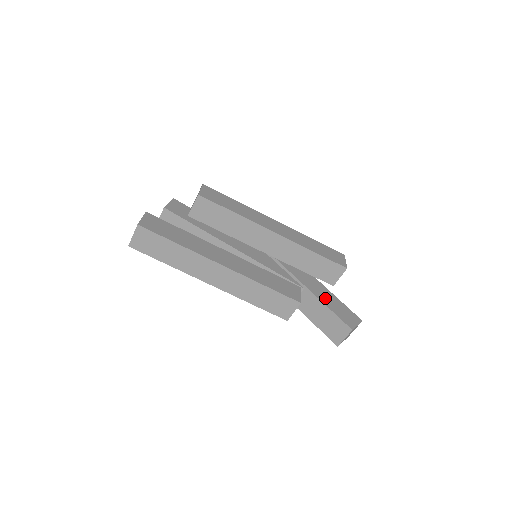
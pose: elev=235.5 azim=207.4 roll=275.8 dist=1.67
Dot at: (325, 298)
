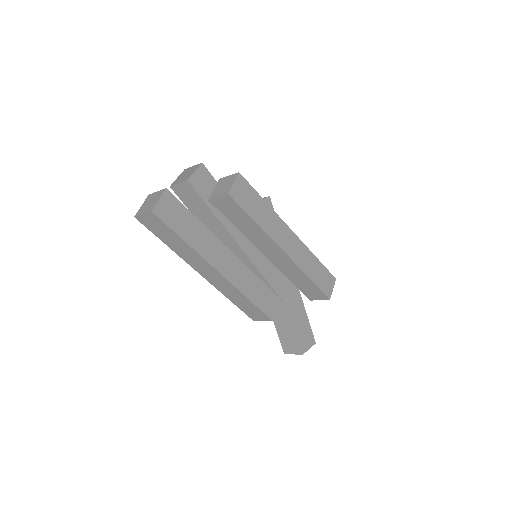
Dot at: (296, 316)
